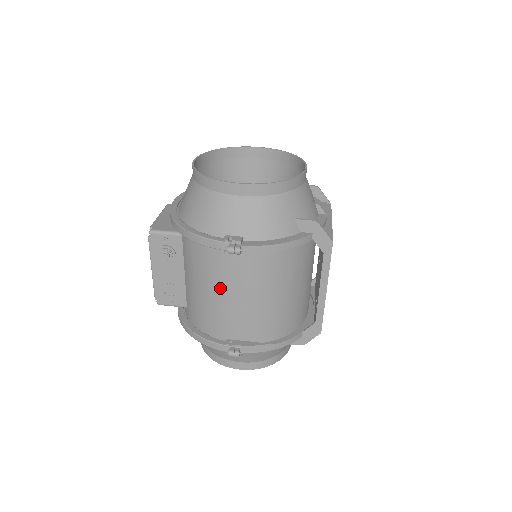
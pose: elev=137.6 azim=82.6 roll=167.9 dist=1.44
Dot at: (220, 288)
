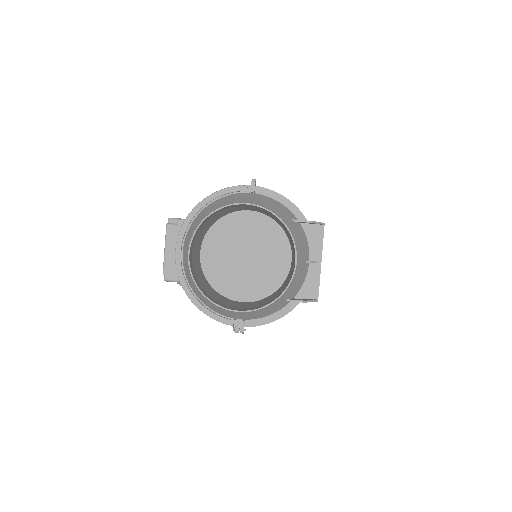
Dot at: occluded
